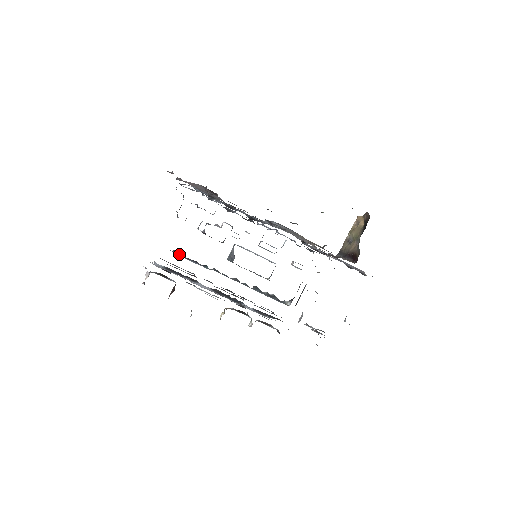
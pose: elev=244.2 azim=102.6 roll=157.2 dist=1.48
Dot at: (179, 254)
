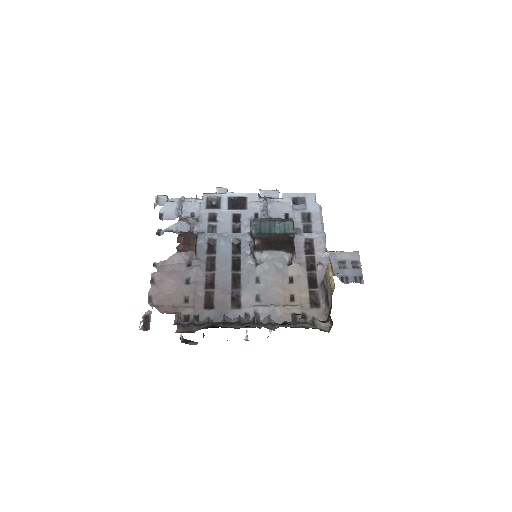
Dot at: occluded
